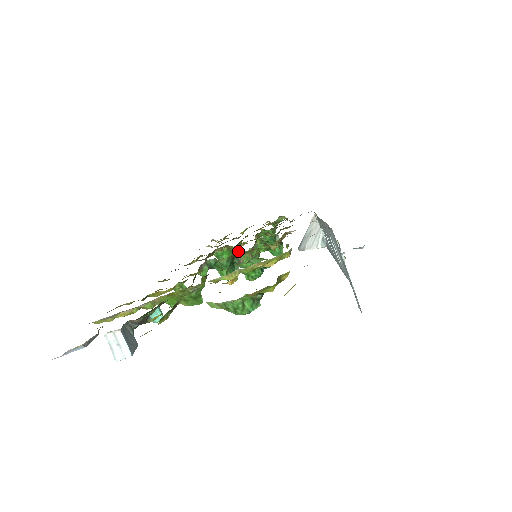
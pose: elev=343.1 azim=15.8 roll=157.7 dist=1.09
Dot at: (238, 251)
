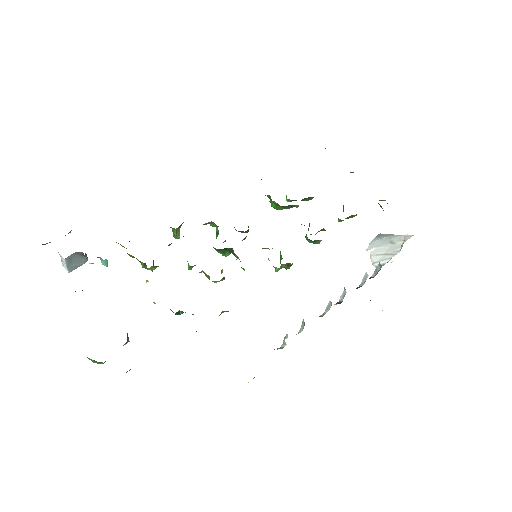
Dot at: occluded
